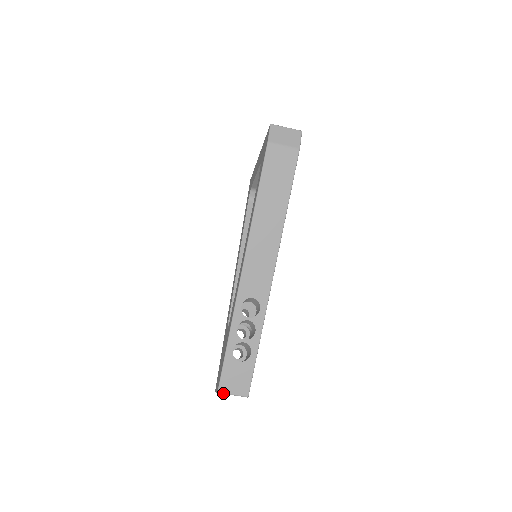
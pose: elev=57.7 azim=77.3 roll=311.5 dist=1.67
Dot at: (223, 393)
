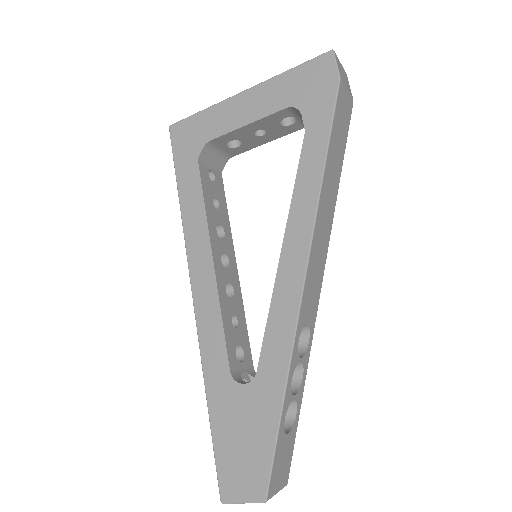
Dot at: (270, 498)
